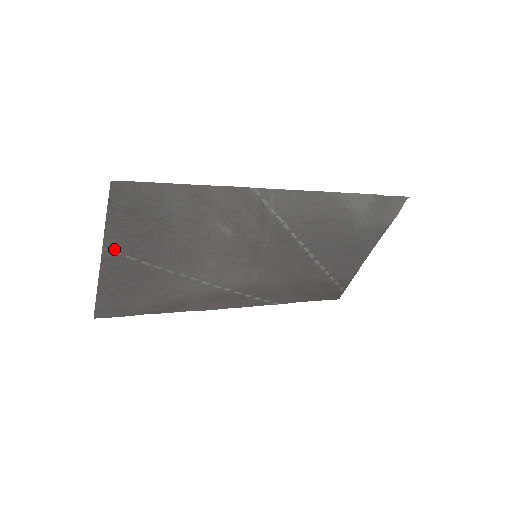
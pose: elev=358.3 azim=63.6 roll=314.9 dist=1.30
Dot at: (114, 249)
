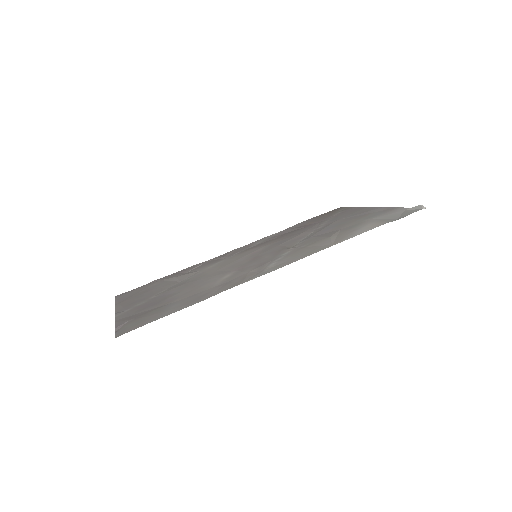
Dot at: (125, 312)
